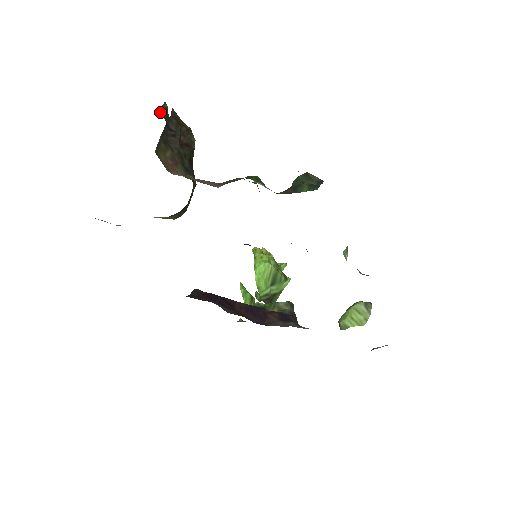
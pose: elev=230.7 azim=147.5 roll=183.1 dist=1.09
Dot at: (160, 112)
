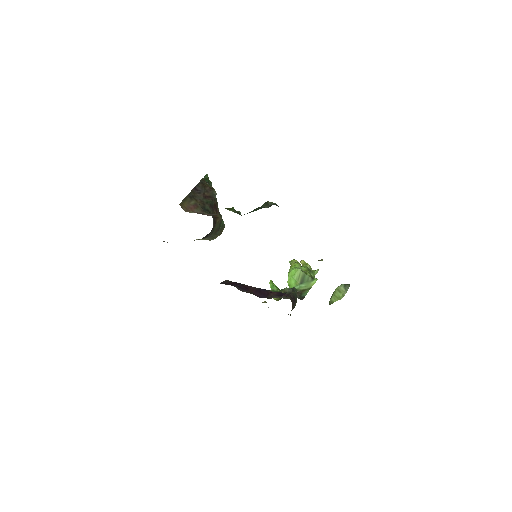
Dot at: occluded
